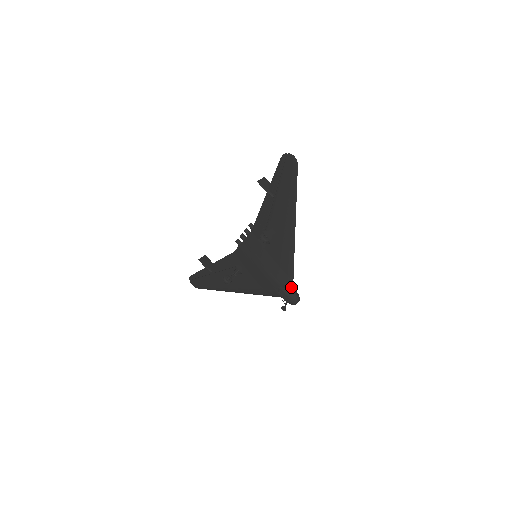
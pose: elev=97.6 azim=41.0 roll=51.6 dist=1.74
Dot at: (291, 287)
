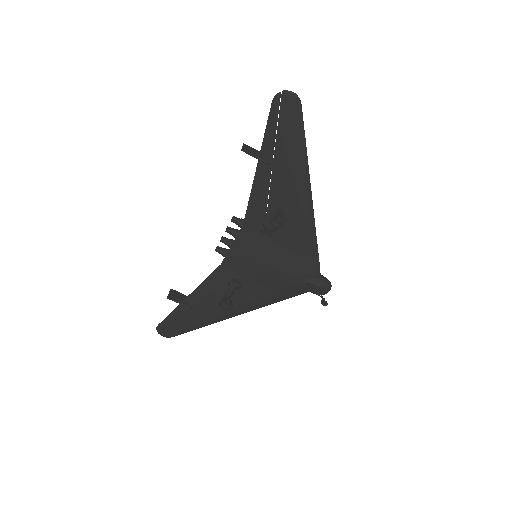
Dot at: (318, 273)
